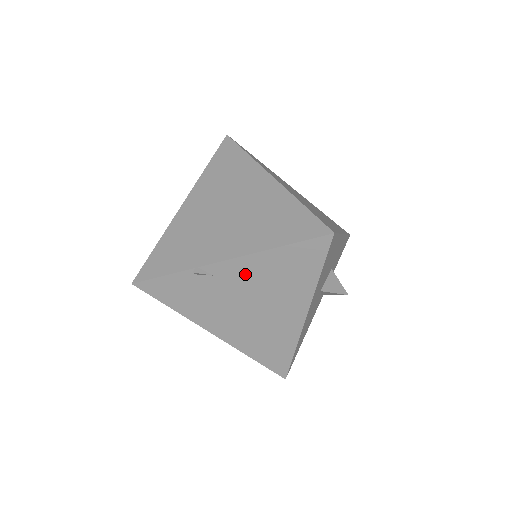
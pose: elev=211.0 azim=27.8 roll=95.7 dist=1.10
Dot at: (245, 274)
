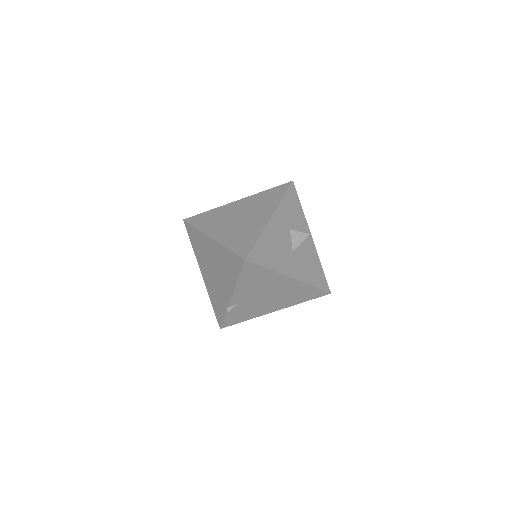
Dot at: (245, 294)
